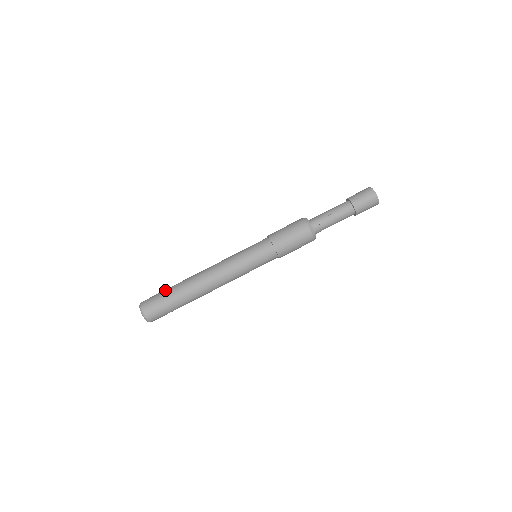
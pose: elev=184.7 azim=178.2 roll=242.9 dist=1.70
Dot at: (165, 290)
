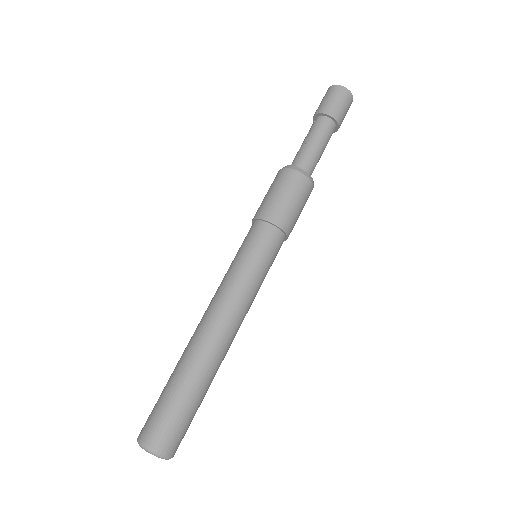
Dot at: occluded
